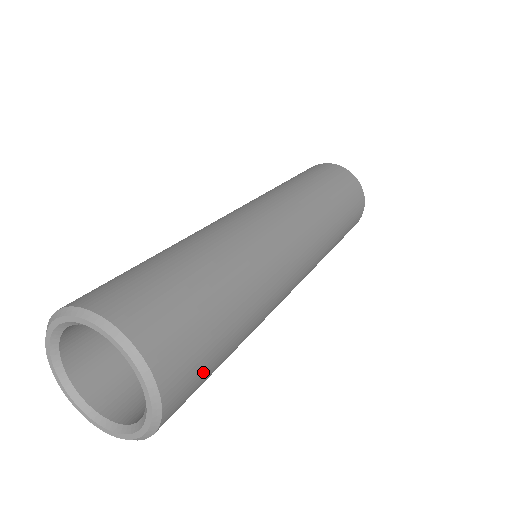
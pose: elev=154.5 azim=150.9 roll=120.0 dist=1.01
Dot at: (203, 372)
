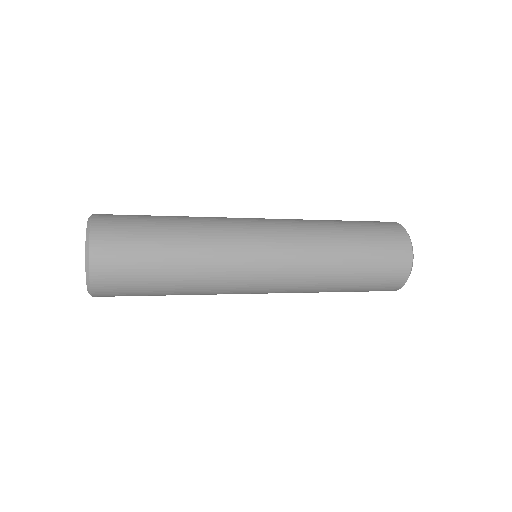
Dot at: (129, 278)
